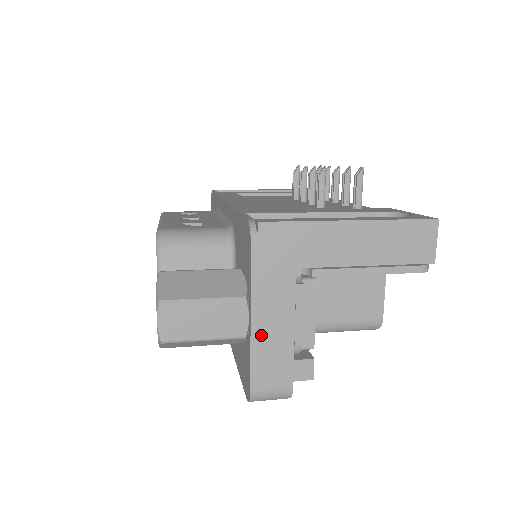
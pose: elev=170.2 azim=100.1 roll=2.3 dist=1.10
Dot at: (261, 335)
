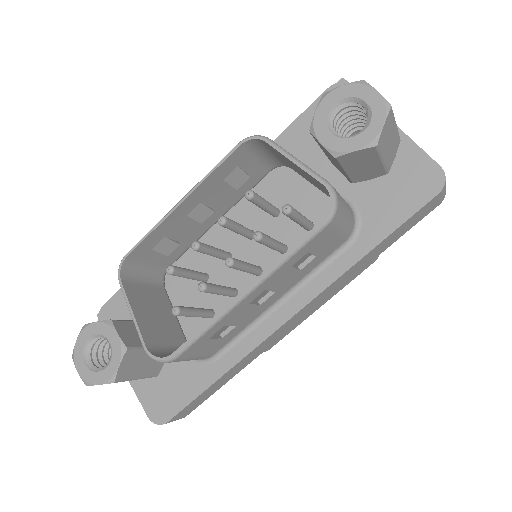
Dot at: (404, 136)
